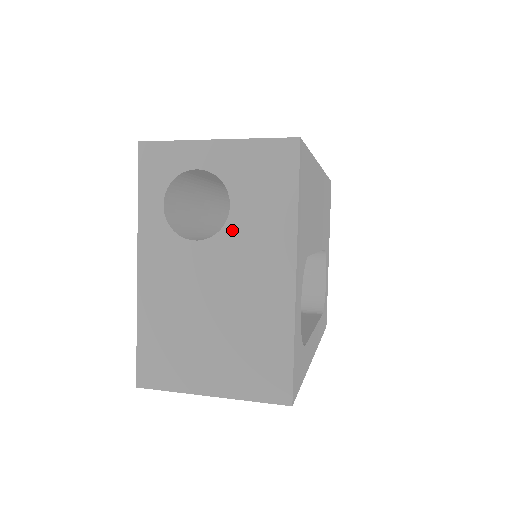
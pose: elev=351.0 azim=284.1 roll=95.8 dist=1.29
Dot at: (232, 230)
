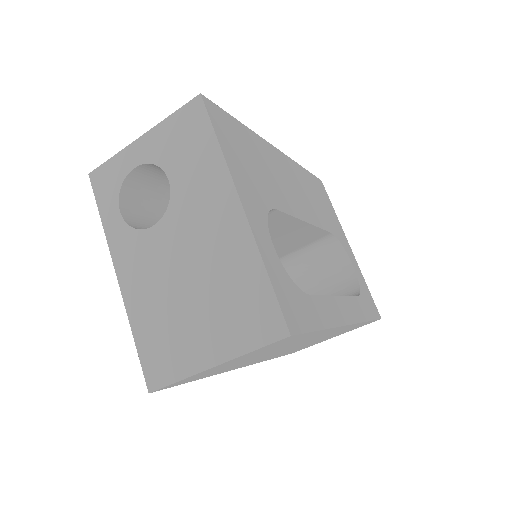
Dot at: (177, 199)
